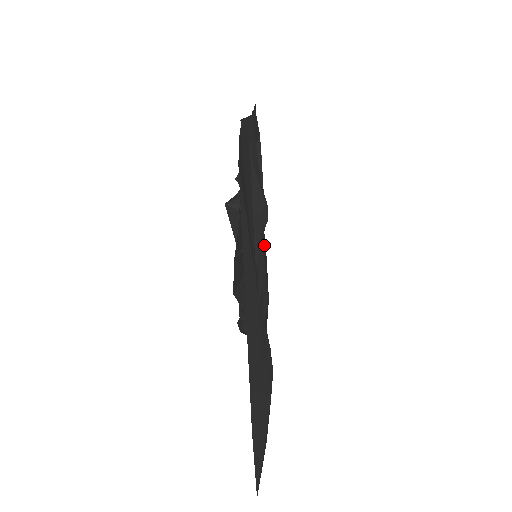
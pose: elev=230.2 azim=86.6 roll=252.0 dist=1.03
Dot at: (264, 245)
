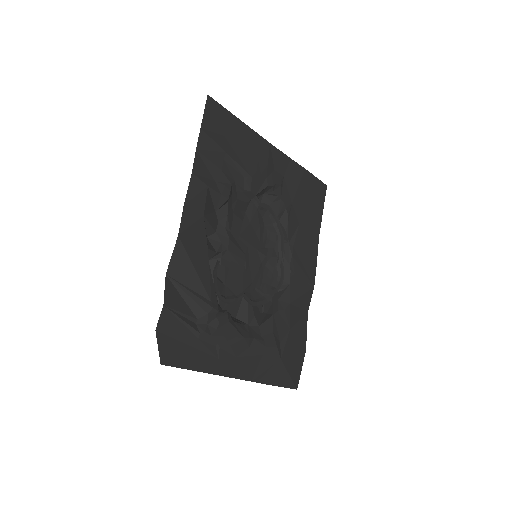
Dot at: (294, 166)
